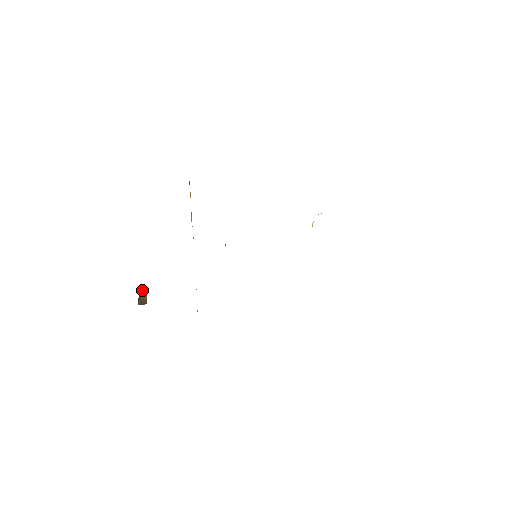
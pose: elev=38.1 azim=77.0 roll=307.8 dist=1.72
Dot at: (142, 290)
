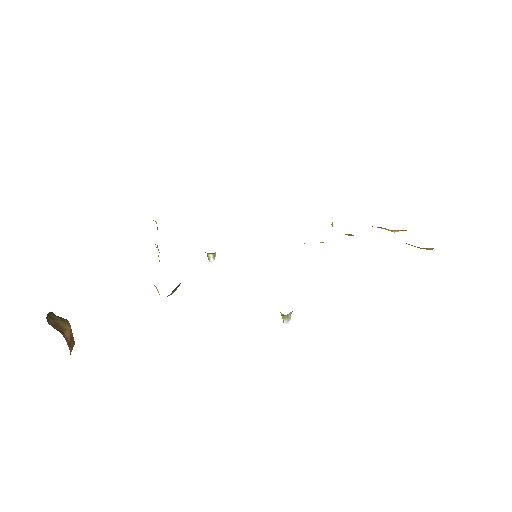
Dot at: (63, 319)
